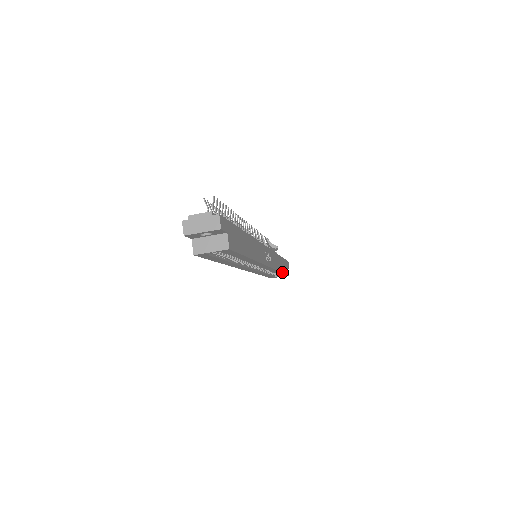
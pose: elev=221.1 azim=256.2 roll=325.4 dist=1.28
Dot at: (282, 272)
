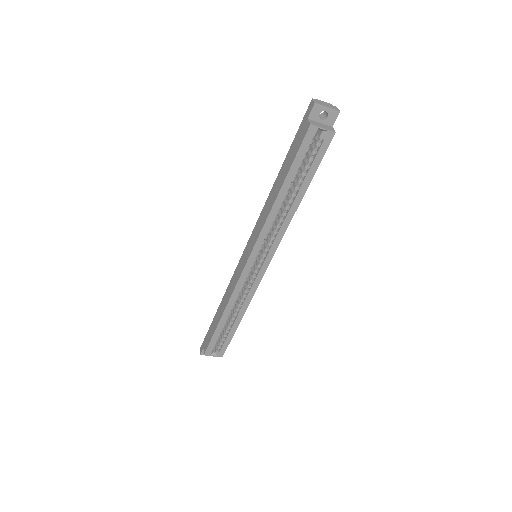
Dot at: (239, 322)
